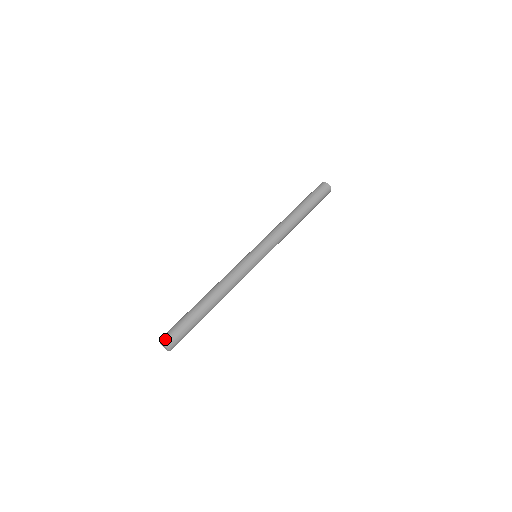
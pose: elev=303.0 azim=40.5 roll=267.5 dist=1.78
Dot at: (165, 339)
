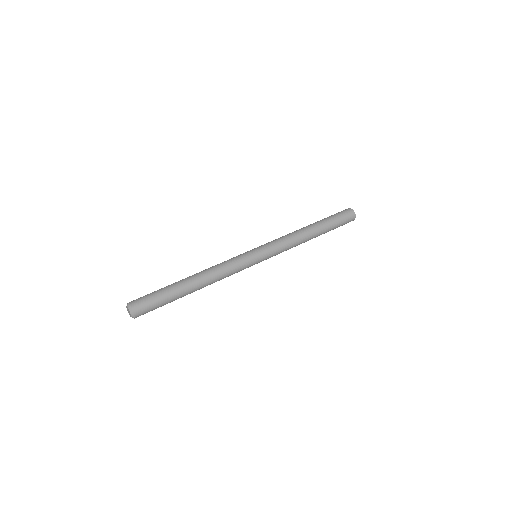
Dot at: (134, 307)
